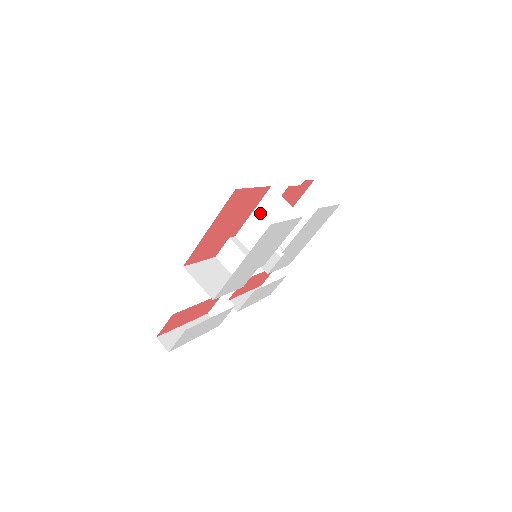
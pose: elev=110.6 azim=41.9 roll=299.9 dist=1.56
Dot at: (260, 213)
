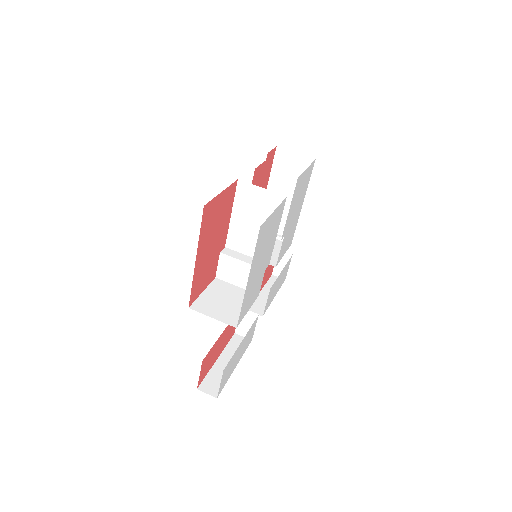
Dot at: (239, 212)
